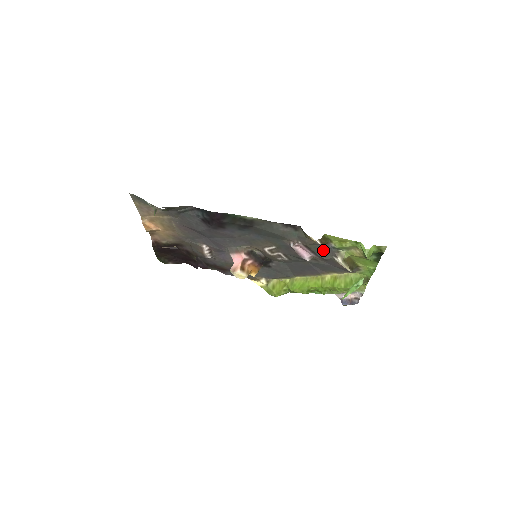
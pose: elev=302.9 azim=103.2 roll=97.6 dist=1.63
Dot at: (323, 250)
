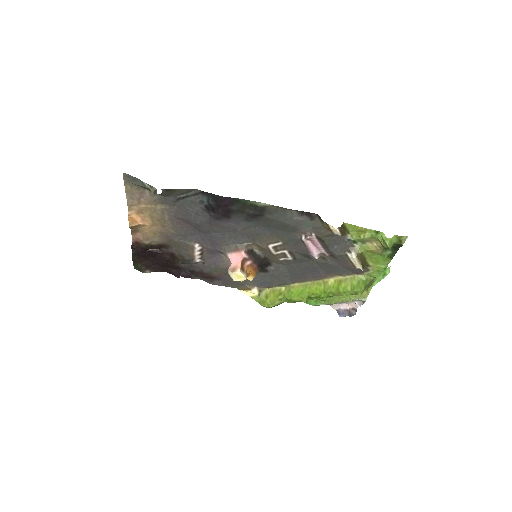
Dot at: (337, 244)
